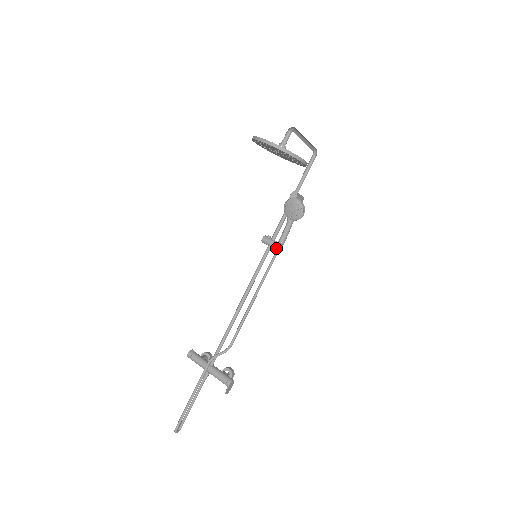
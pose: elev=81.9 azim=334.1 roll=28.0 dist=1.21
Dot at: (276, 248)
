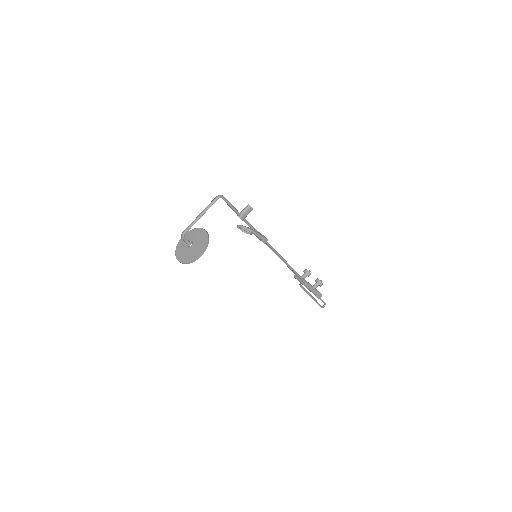
Dot at: occluded
